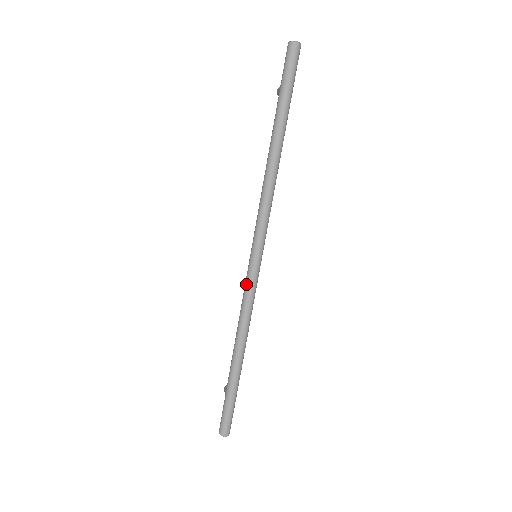
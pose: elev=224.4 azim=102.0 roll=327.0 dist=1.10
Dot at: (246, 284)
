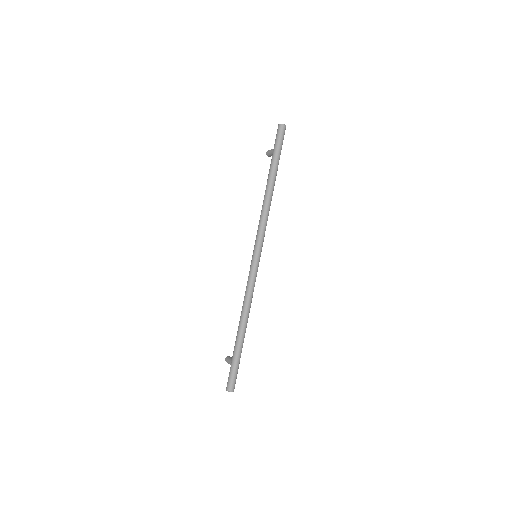
Dot at: (250, 275)
